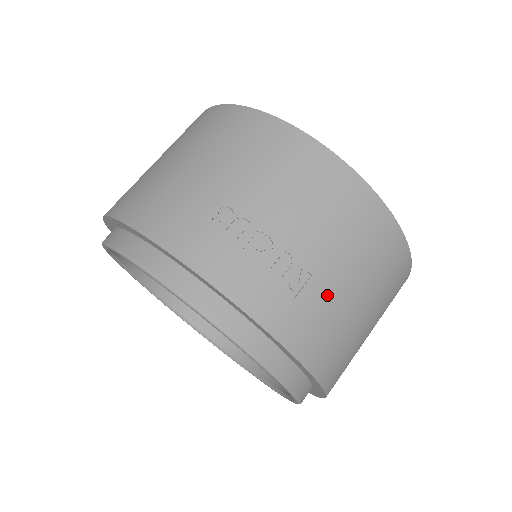
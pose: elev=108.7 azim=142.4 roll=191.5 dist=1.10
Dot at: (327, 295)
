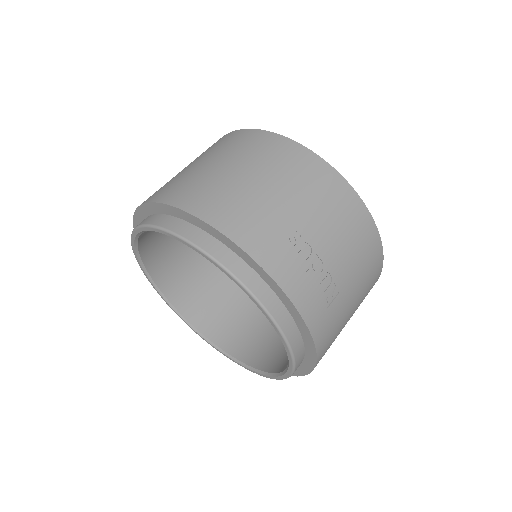
Dot at: (342, 307)
